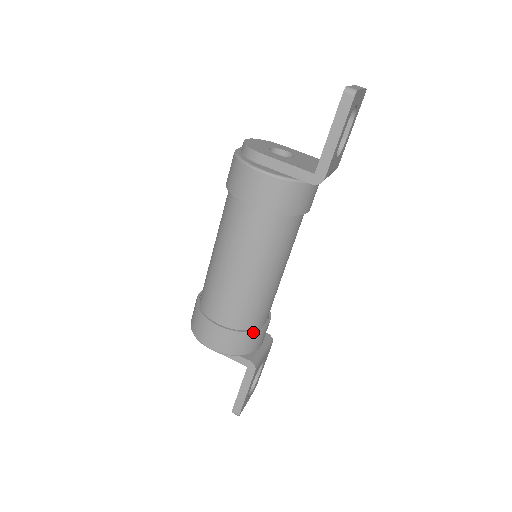
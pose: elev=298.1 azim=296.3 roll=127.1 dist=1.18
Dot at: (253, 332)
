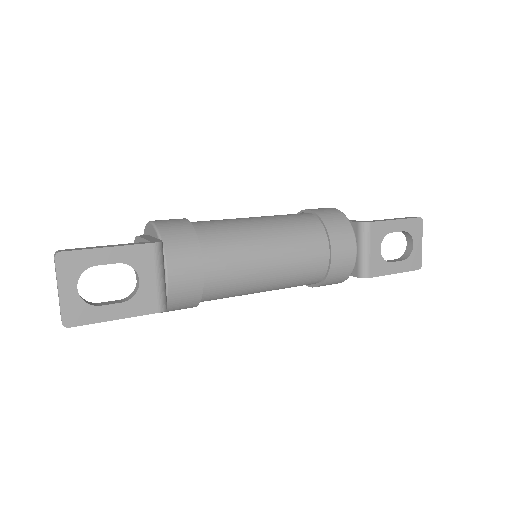
Dot at: (197, 240)
